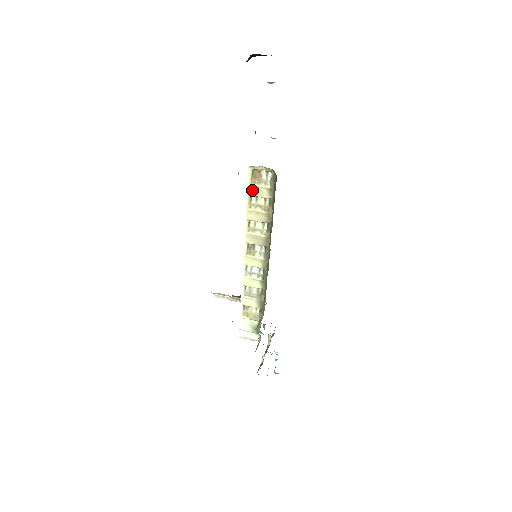
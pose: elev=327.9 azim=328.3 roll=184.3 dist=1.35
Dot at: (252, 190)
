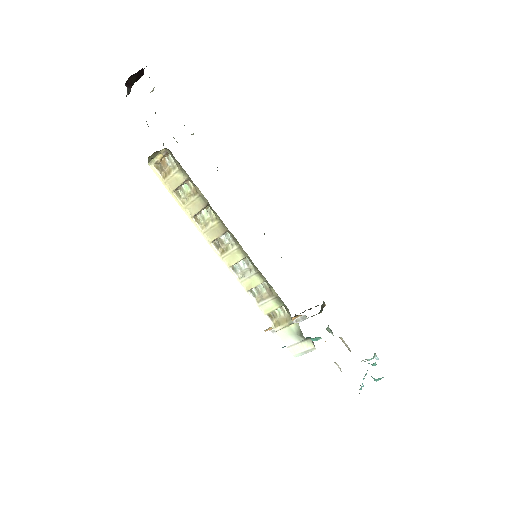
Dot at: (170, 185)
